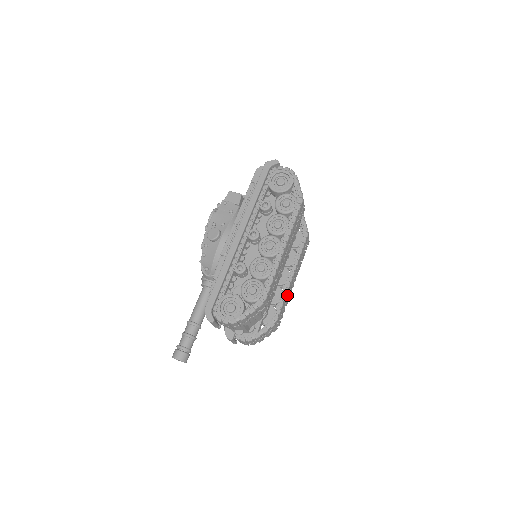
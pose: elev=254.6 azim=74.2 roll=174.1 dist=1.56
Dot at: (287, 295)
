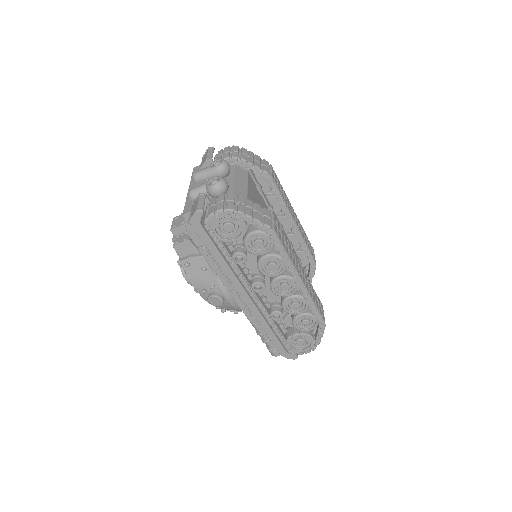
Dot at: (303, 236)
